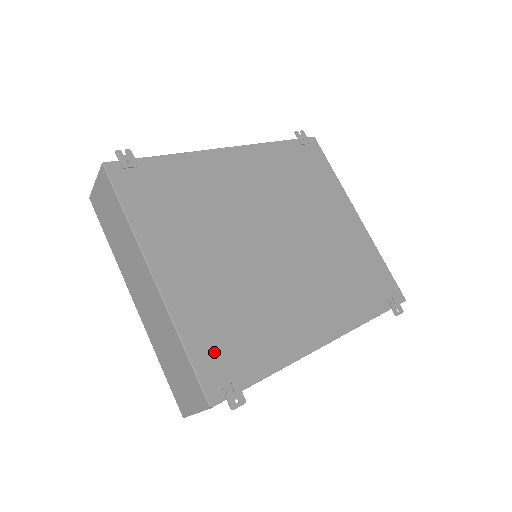
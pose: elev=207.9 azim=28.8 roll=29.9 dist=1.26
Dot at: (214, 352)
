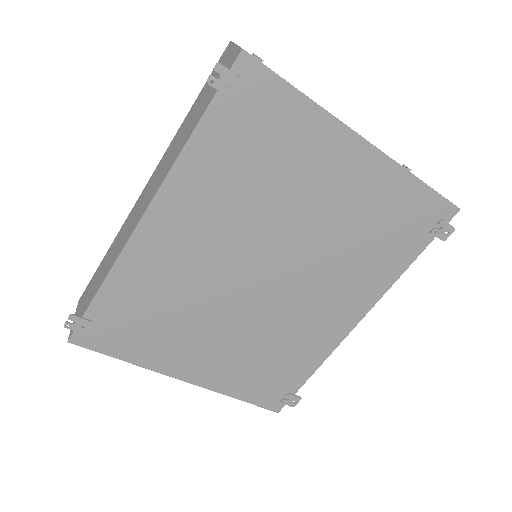
Dot at: (261, 389)
